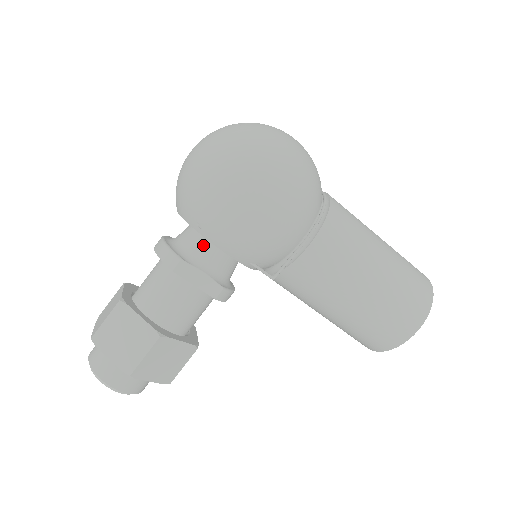
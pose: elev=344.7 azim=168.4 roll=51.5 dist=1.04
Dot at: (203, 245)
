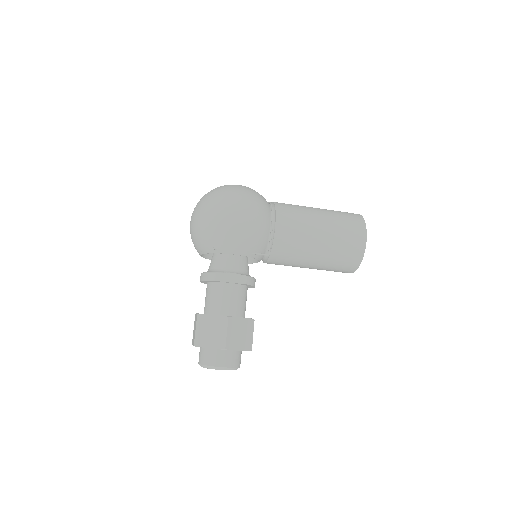
Dot at: (223, 261)
